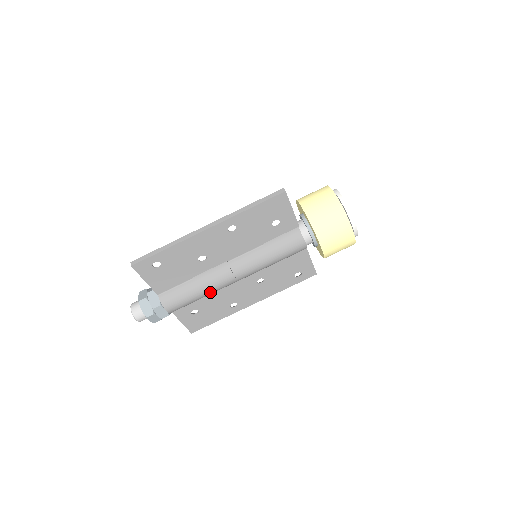
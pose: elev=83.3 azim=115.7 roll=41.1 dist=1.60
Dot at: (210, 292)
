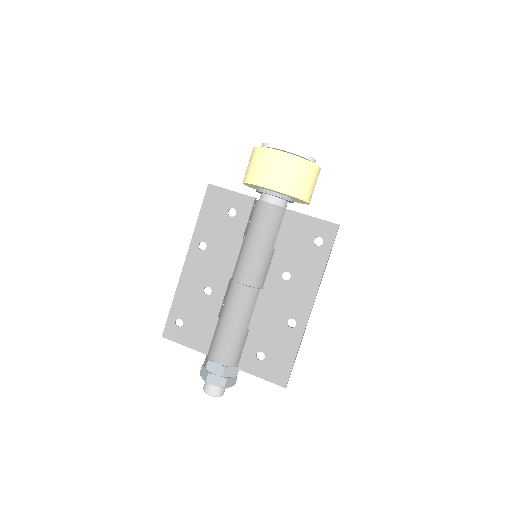
Dot at: (237, 317)
